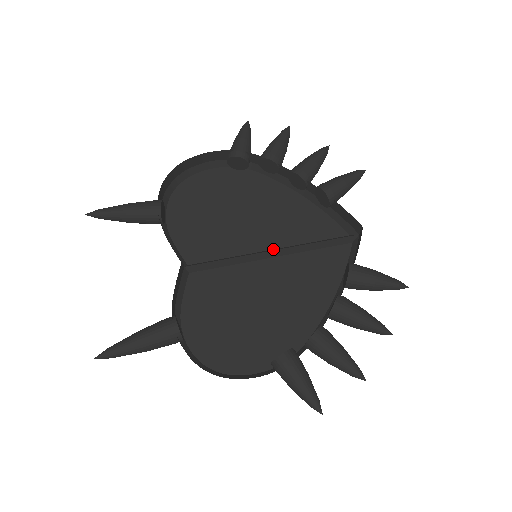
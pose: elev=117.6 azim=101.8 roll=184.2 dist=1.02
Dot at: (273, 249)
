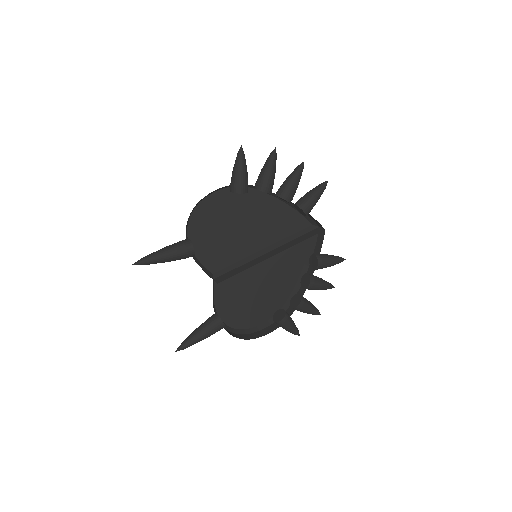
Dot at: (266, 248)
